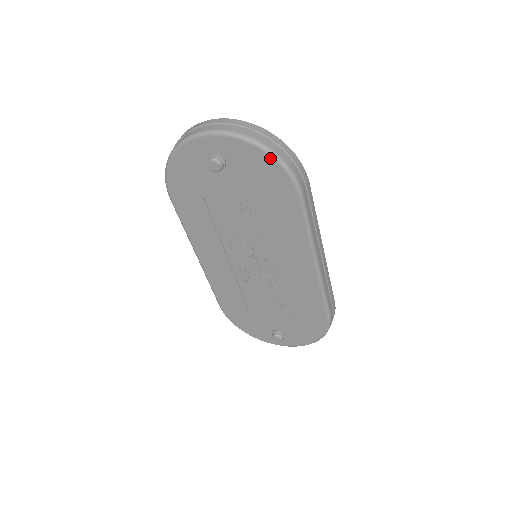
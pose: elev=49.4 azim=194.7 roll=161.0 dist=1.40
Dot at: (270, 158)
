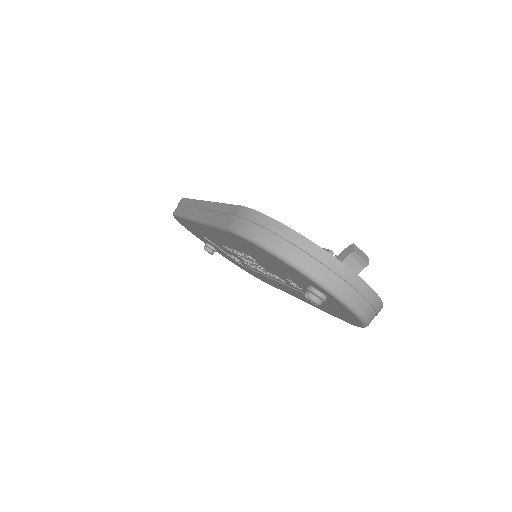
Dot at: (360, 325)
